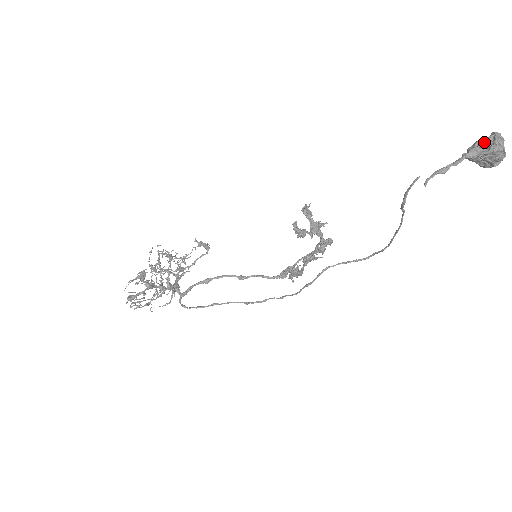
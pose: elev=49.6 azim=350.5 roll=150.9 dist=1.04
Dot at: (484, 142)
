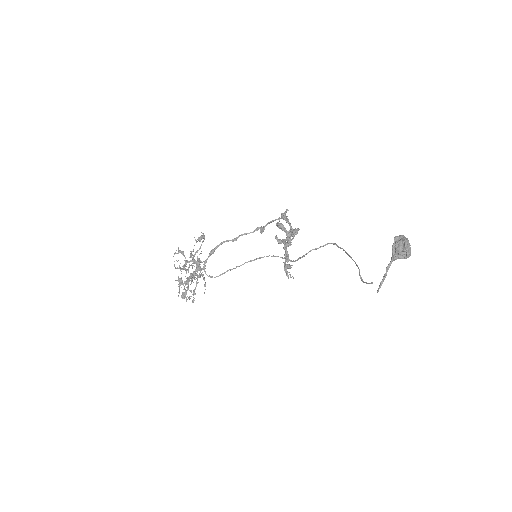
Dot at: (401, 253)
